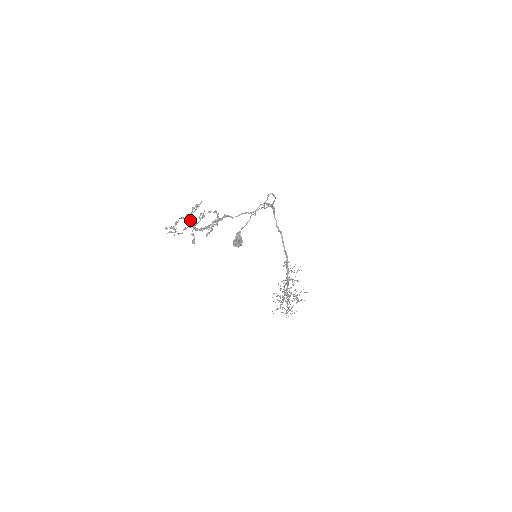
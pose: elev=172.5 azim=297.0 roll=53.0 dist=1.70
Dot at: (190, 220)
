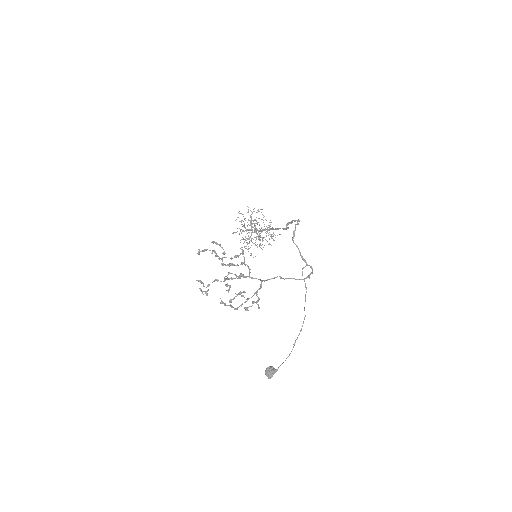
Dot at: (231, 302)
